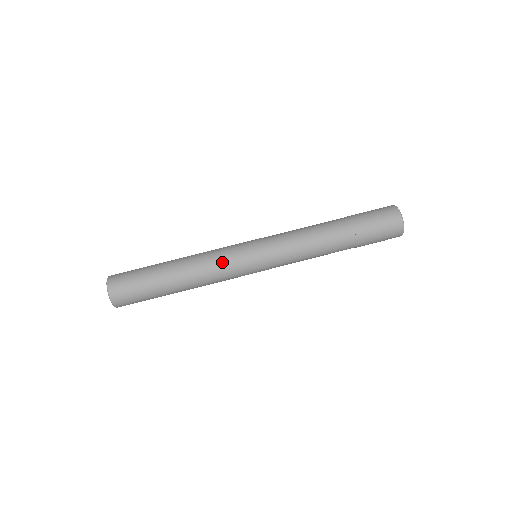
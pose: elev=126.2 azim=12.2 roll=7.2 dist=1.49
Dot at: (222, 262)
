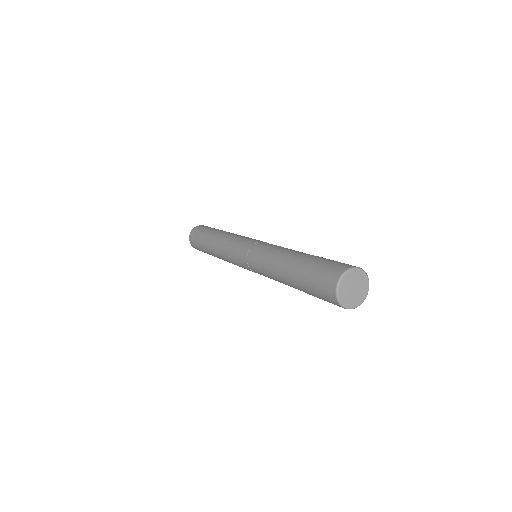
Dot at: (232, 263)
